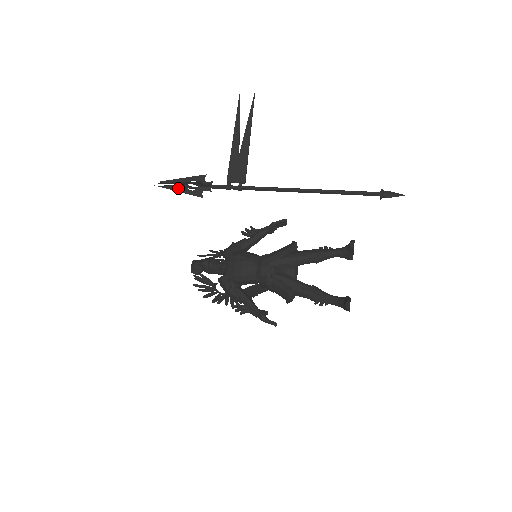
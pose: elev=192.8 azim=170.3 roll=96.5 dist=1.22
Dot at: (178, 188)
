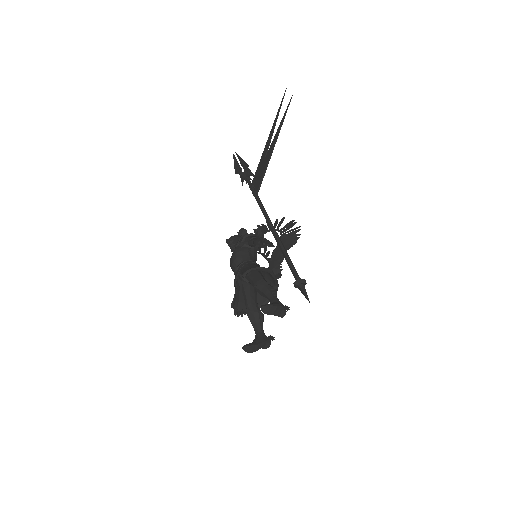
Dot at: occluded
